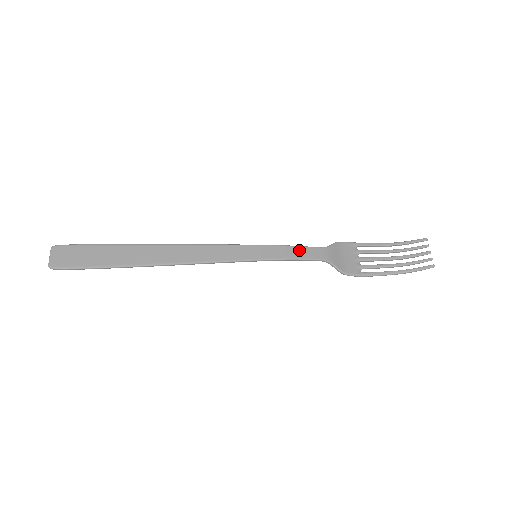
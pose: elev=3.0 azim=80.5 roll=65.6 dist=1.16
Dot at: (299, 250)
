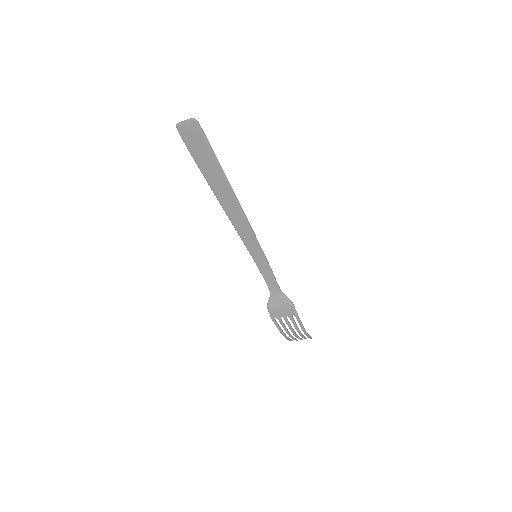
Dot at: (267, 276)
